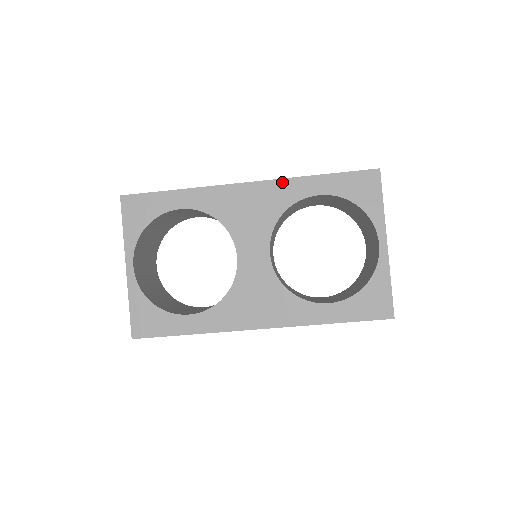
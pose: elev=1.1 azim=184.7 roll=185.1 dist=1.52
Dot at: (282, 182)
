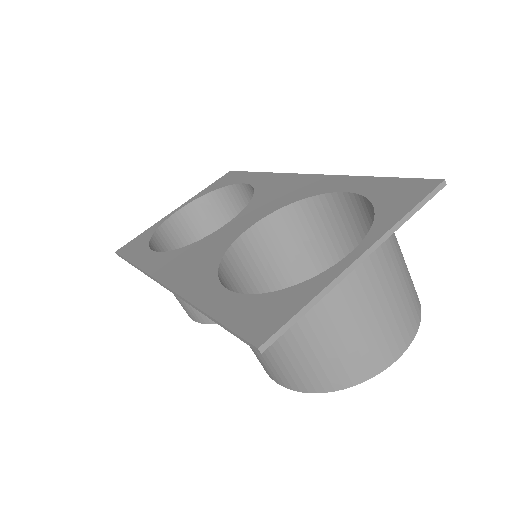
Dot at: (330, 177)
